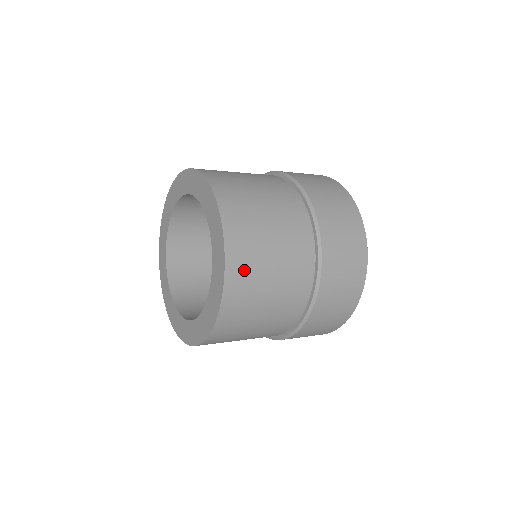
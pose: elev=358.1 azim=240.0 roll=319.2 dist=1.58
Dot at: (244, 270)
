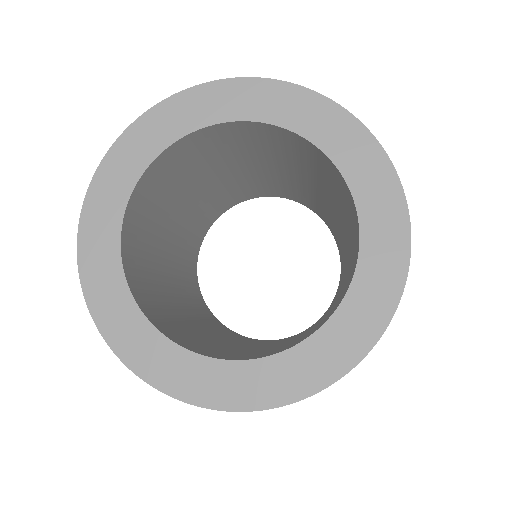
Dot at: occluded
